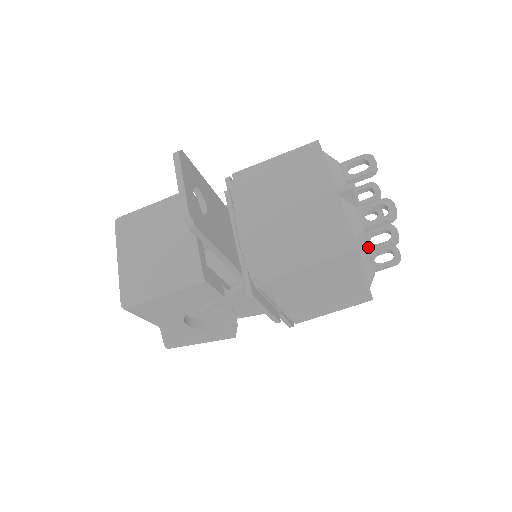
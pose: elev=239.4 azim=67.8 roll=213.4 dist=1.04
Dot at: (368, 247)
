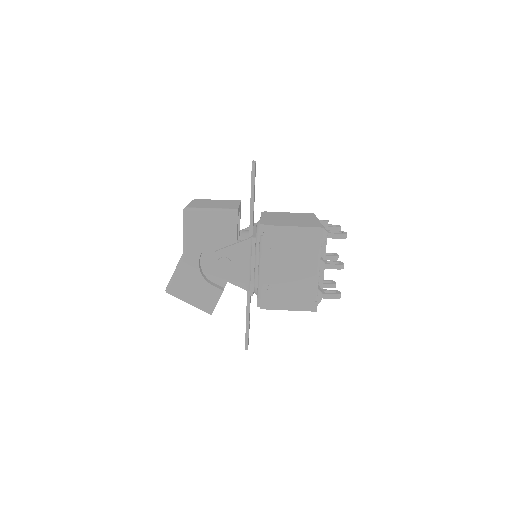
Dot at: (325, 263)
